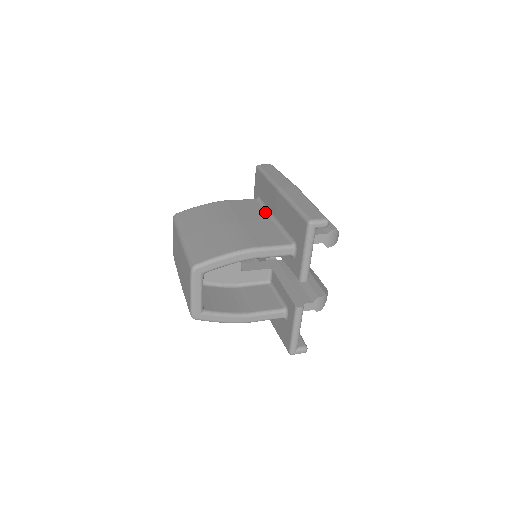
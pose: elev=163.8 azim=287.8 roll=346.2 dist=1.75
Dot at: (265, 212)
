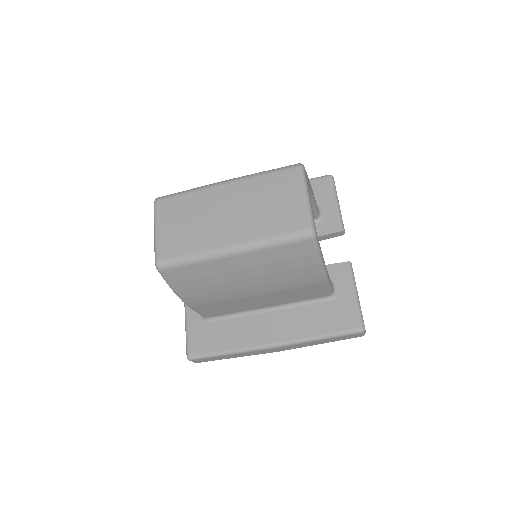
Dot at: occluded
